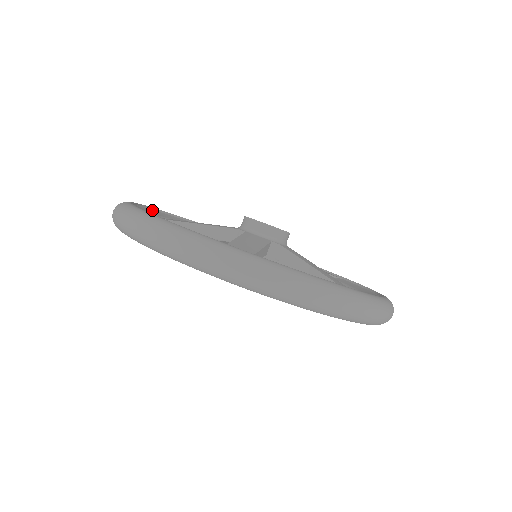
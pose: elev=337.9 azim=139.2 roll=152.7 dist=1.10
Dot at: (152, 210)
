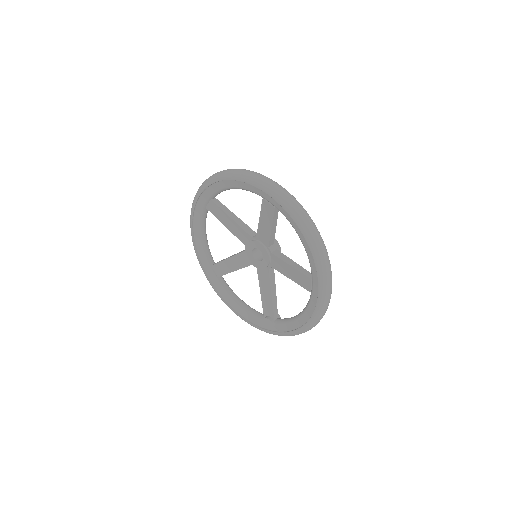
Dot at: occluded
